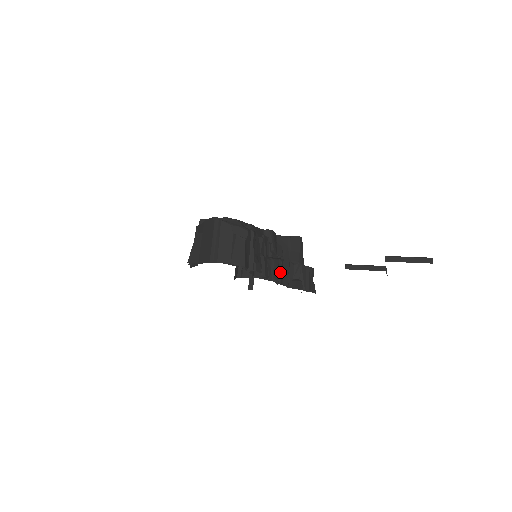
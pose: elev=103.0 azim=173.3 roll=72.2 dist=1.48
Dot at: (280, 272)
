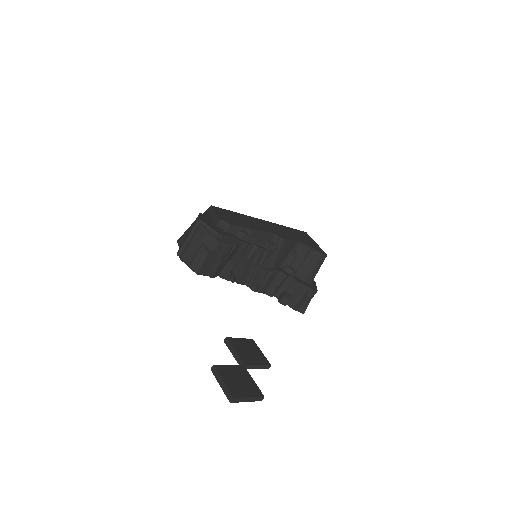
Dot at: (264, 283)
